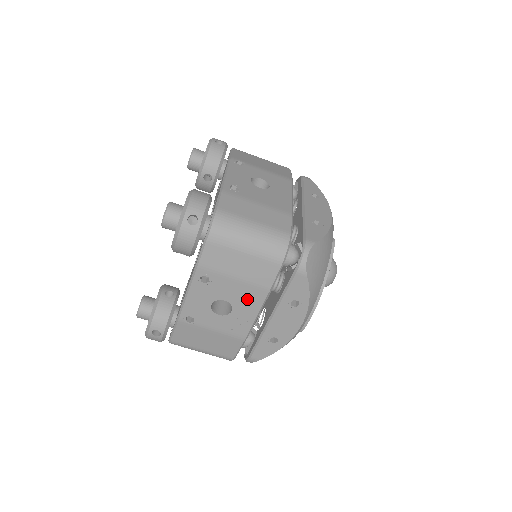
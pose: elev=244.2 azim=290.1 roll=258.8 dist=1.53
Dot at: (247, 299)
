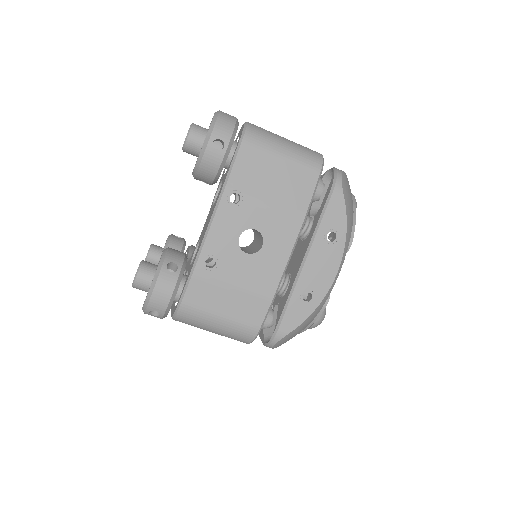
Dot at: occluded
